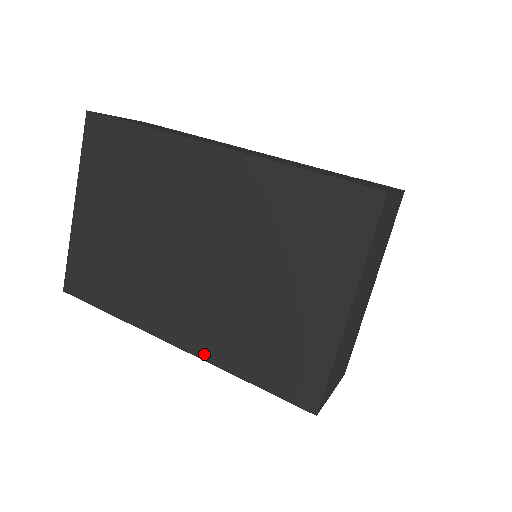
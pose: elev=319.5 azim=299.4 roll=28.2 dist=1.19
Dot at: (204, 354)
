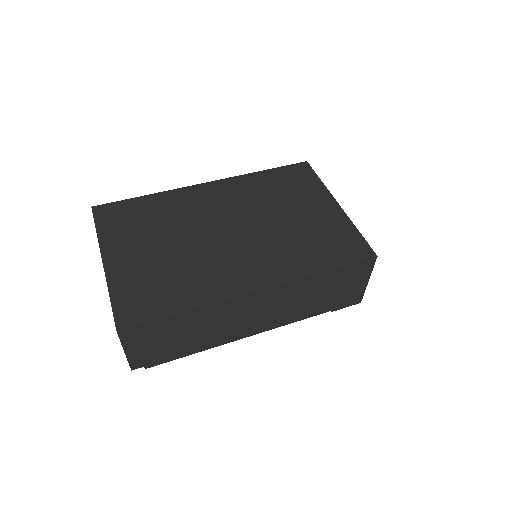
Dot at: (285, 278)
